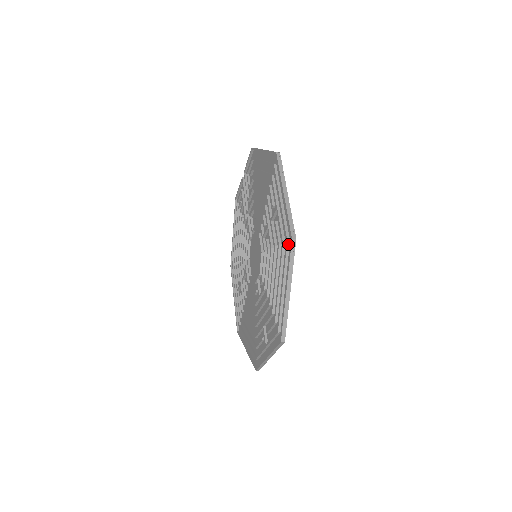
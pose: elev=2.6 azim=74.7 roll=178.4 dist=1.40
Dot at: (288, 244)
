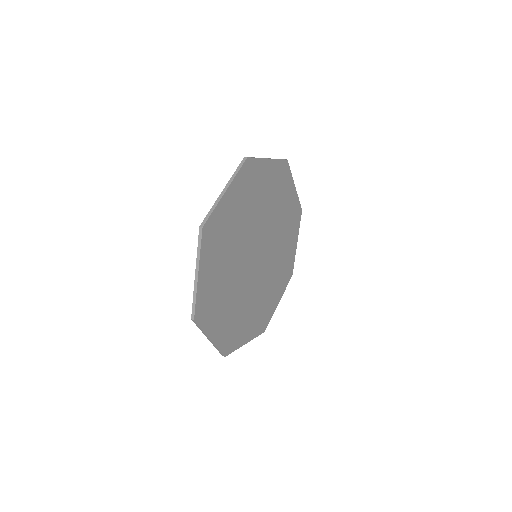
Dot at: (200, 313)
